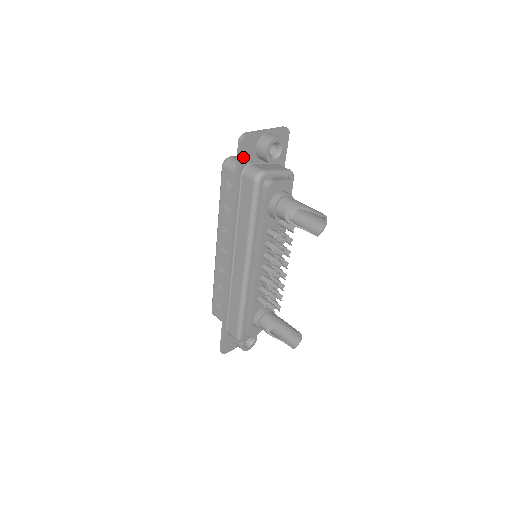
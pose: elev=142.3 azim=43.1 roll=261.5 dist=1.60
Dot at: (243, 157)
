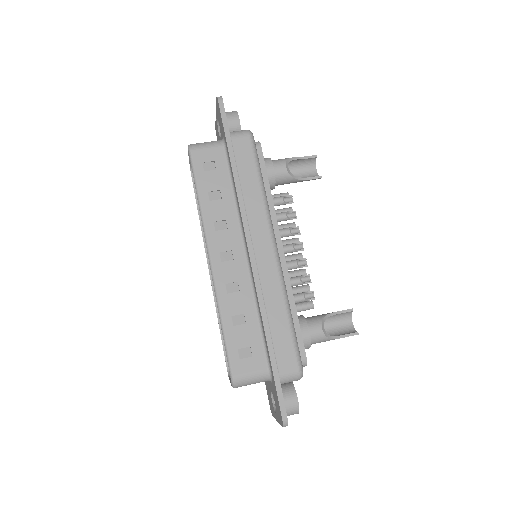
Dot at: (225, 119)
